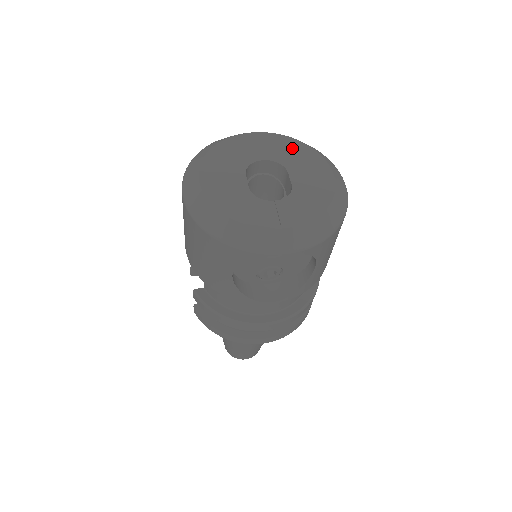
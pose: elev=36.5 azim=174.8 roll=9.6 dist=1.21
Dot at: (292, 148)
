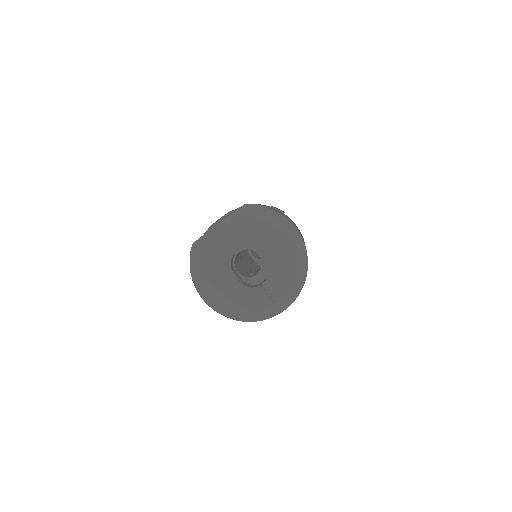
Dot at: (249, 228)
